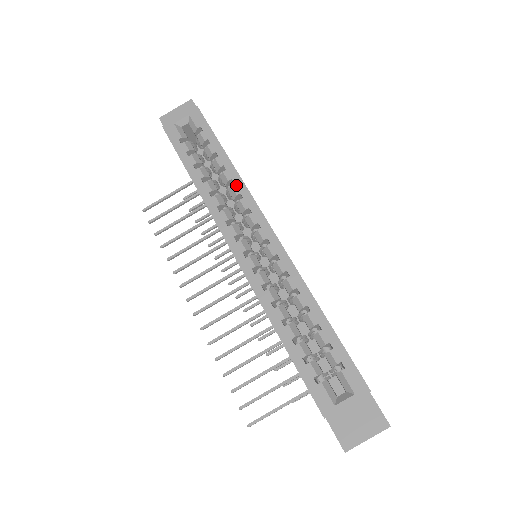
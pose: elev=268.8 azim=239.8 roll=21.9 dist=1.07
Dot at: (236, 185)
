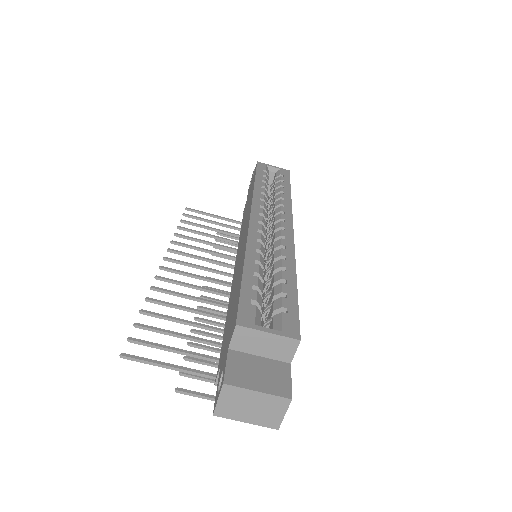
Dot at: (285, 201)
